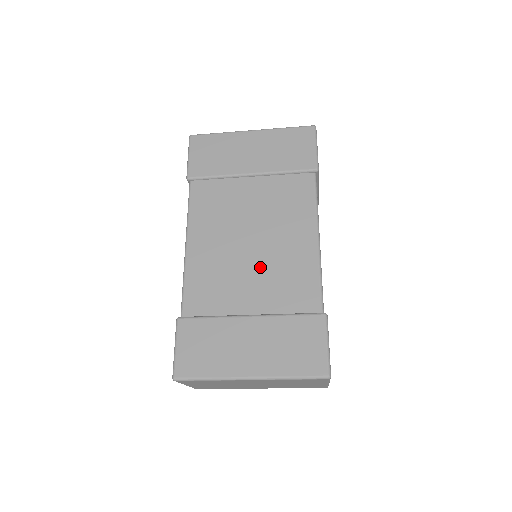
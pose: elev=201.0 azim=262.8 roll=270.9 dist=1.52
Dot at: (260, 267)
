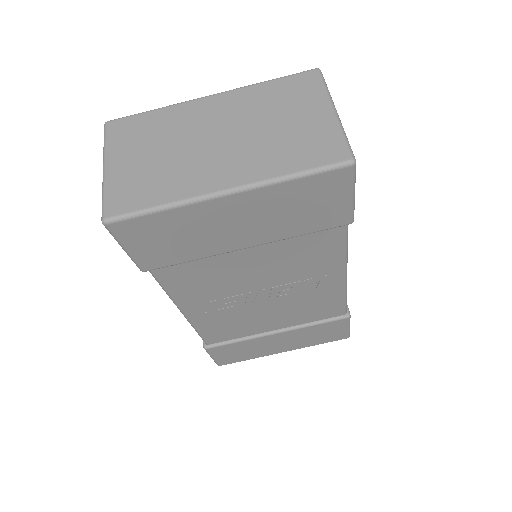
Dot at: occluded
